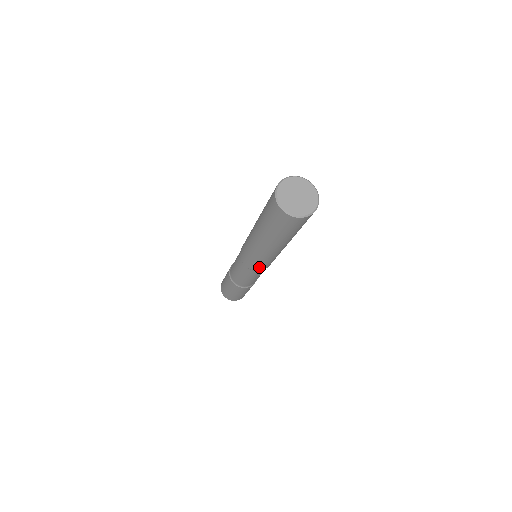
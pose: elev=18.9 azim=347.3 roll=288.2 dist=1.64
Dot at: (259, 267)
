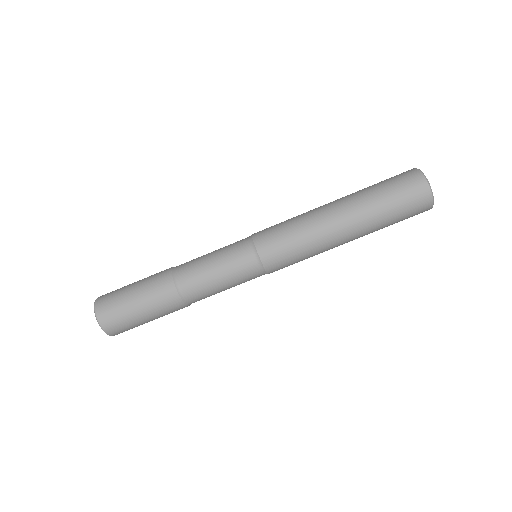
Dot at: (268, 236)
